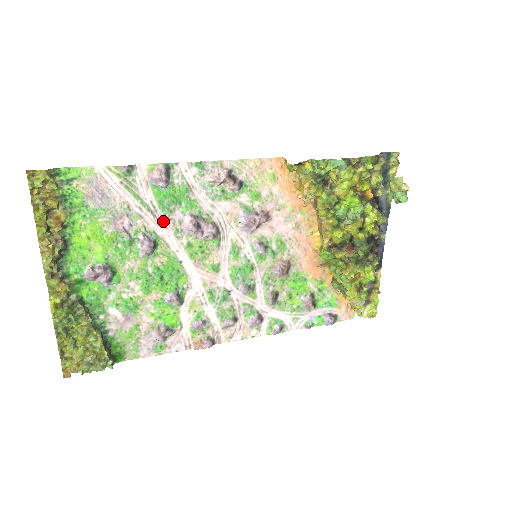
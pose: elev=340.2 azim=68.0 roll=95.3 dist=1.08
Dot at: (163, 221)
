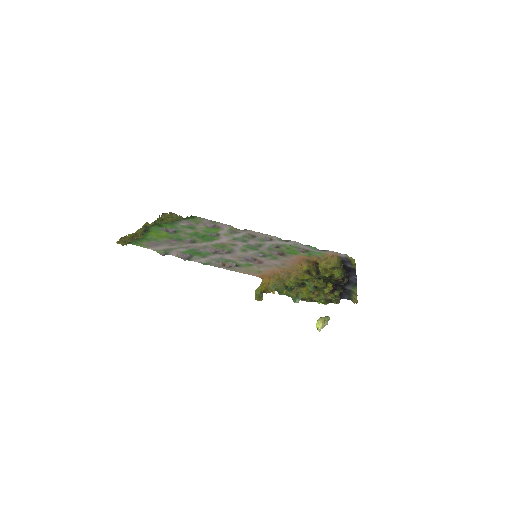
Dot at: (195, 247)
